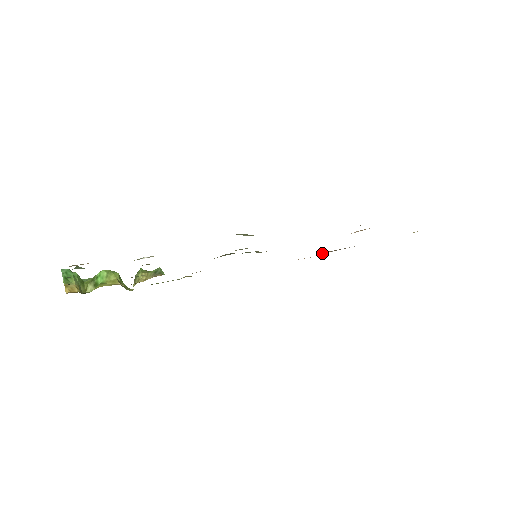
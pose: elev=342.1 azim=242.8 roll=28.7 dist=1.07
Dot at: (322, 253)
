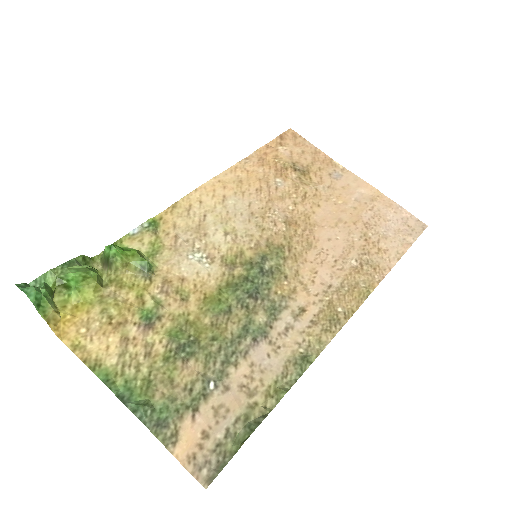
Dot at: (283, 168)
